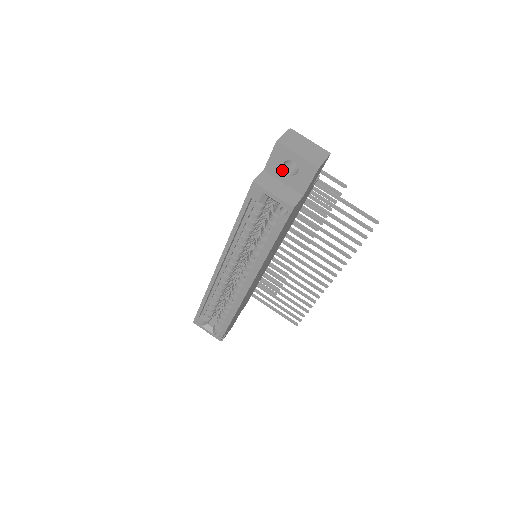
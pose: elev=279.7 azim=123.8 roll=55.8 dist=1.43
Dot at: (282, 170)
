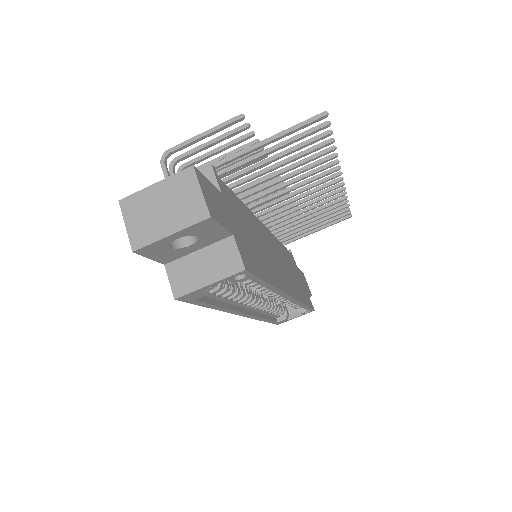
Dot at: (179, 250)
